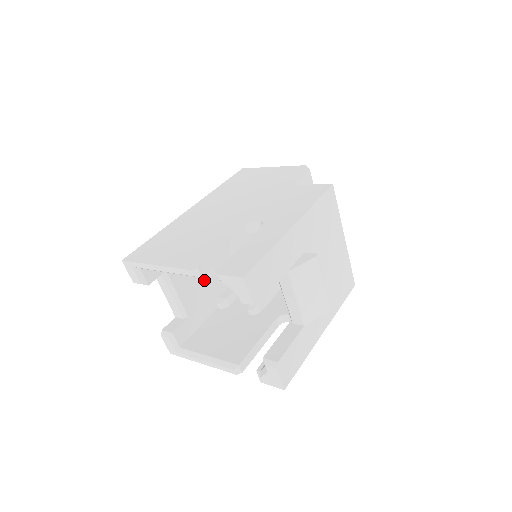
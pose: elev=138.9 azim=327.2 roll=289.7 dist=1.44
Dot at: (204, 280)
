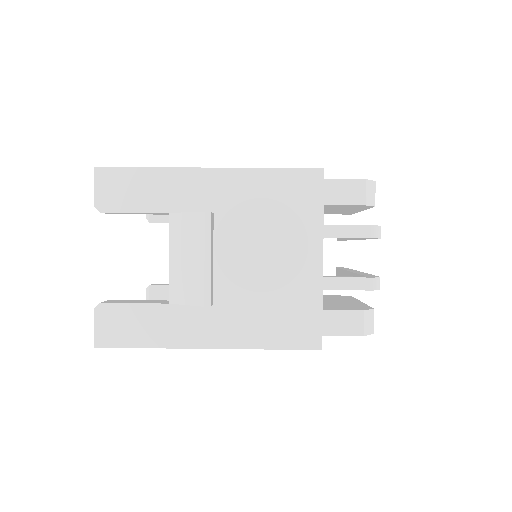
Dot at: occluded
